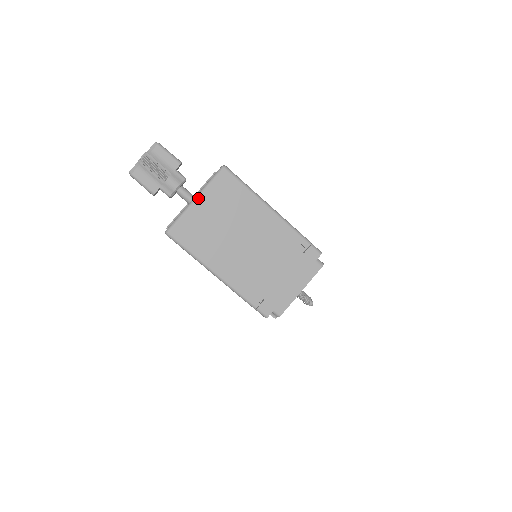
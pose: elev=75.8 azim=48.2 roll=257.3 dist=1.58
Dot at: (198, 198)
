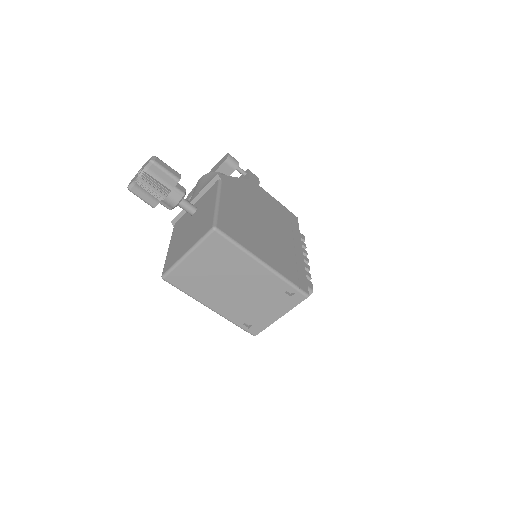
Dot at: (190, 254)
